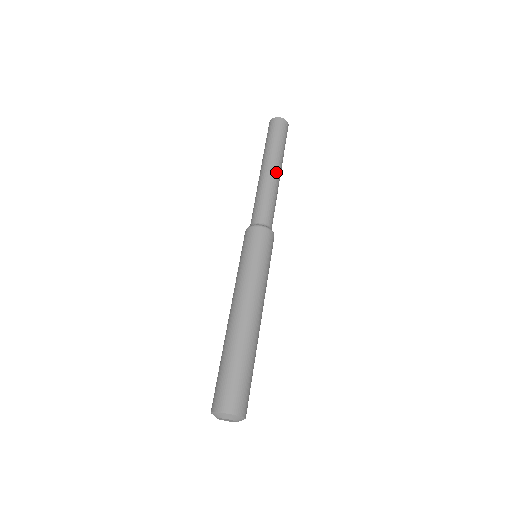
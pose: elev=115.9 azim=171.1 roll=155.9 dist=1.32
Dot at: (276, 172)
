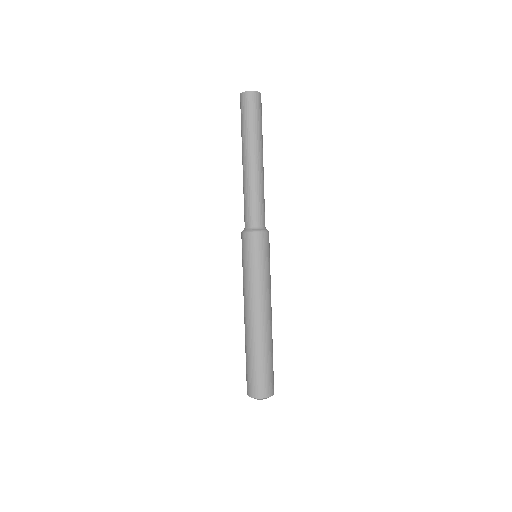
Dot at: (262, 164)
